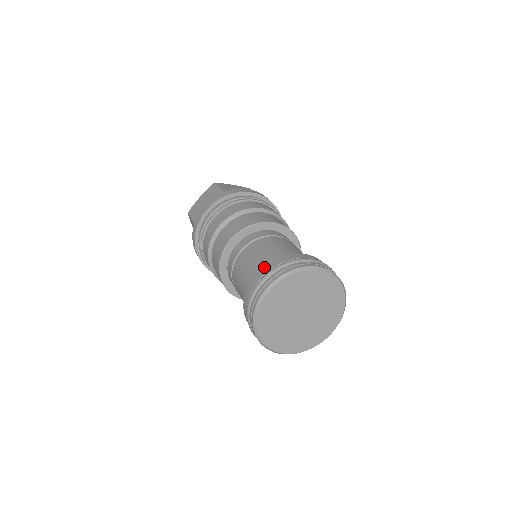
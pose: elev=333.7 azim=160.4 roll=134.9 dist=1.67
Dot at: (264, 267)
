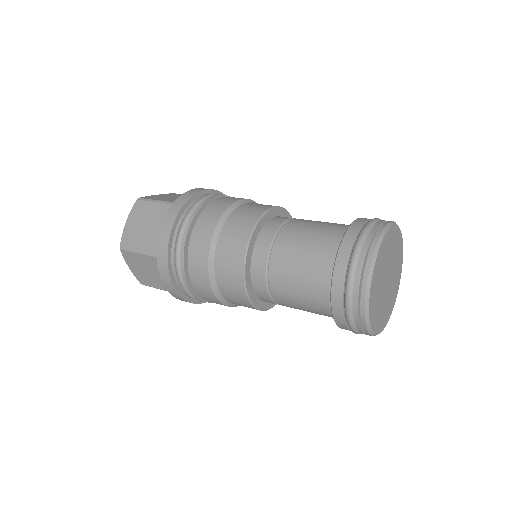
Dot at: occluded
